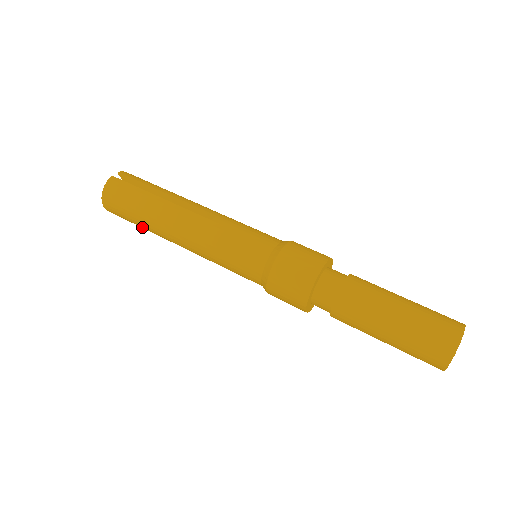
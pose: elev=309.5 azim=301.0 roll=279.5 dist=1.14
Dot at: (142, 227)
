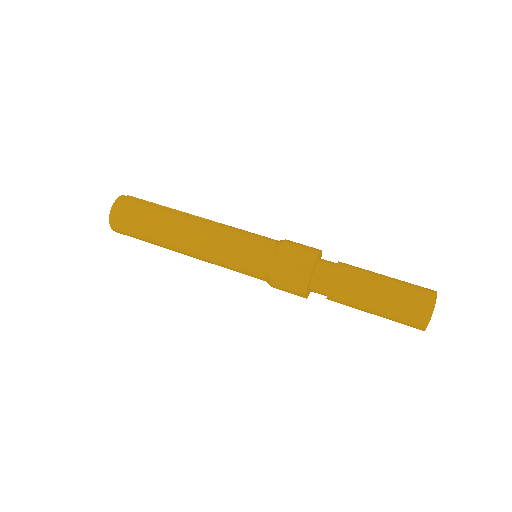
Dot at: (147, 236)
